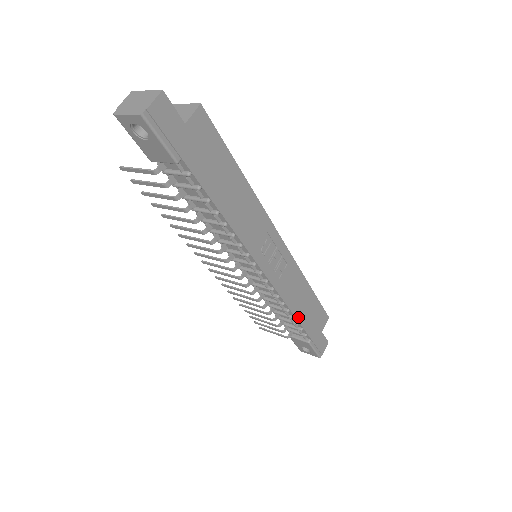
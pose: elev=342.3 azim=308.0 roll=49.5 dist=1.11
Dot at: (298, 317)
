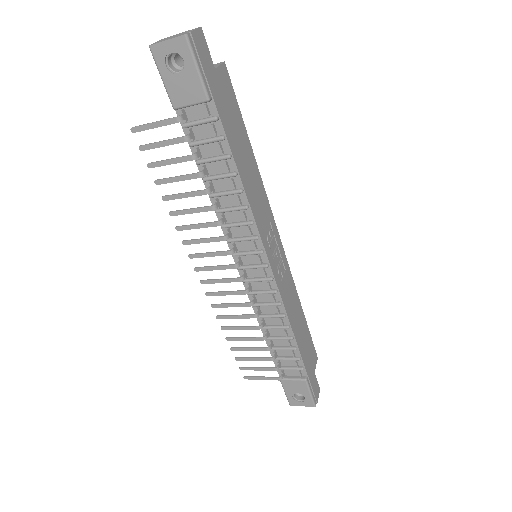
Dot at: (296, 339)
